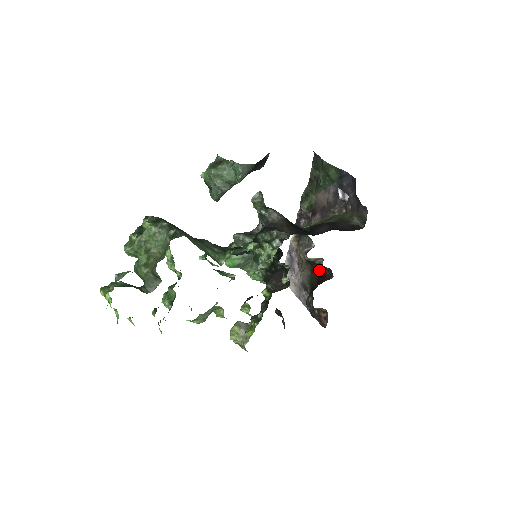
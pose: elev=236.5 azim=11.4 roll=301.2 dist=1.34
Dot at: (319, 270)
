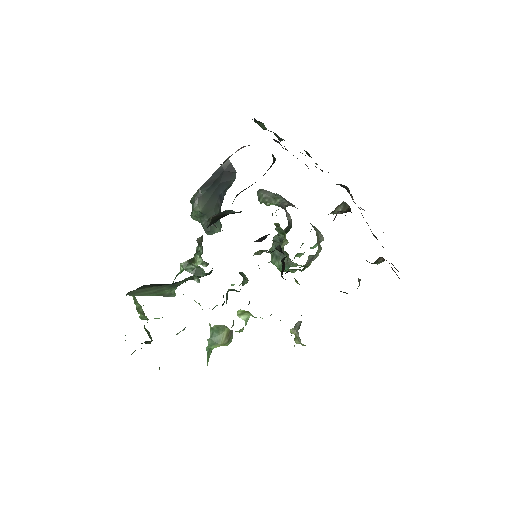
Dot at: occluded
